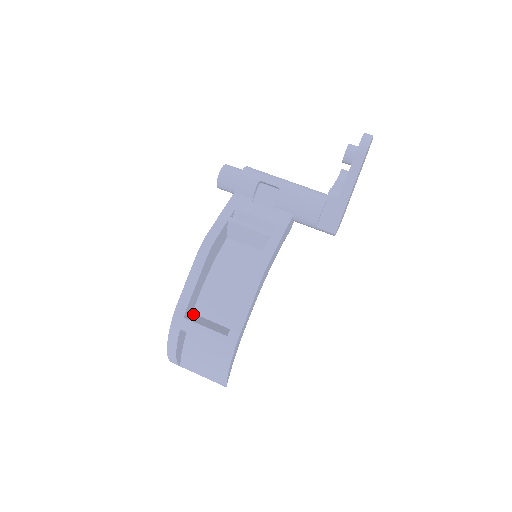
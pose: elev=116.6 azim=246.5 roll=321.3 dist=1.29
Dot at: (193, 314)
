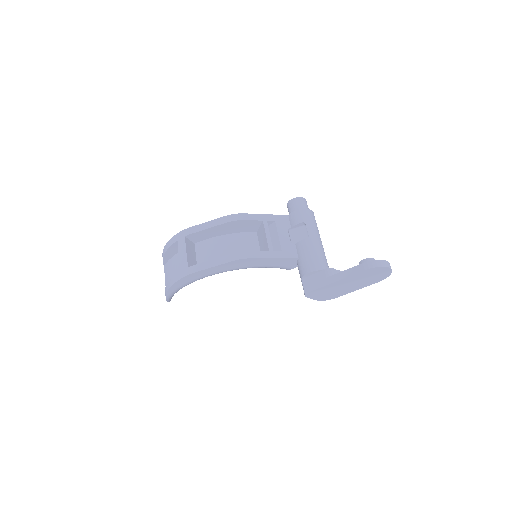
Dot at: (194, 244)
